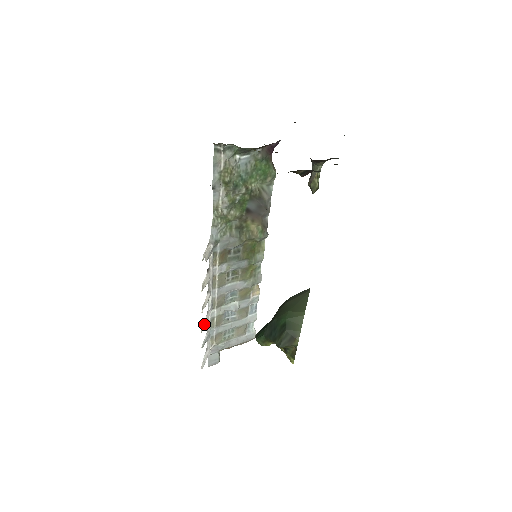
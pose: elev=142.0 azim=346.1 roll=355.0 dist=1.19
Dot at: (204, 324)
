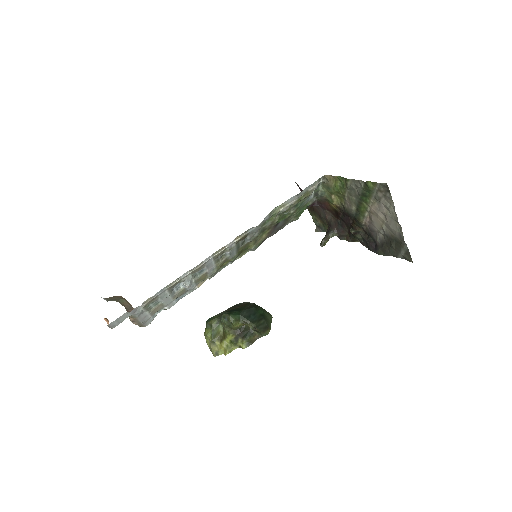
Dot at: occluded
